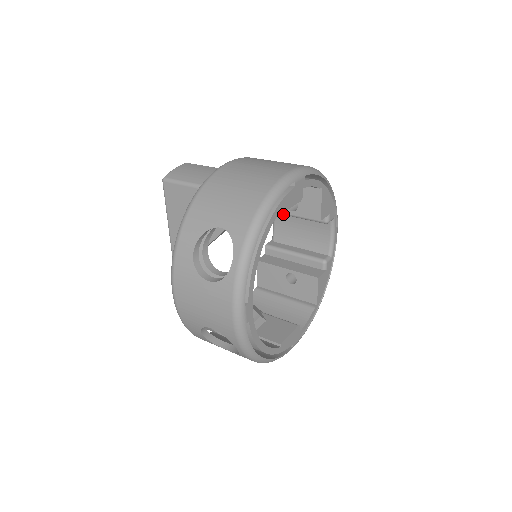
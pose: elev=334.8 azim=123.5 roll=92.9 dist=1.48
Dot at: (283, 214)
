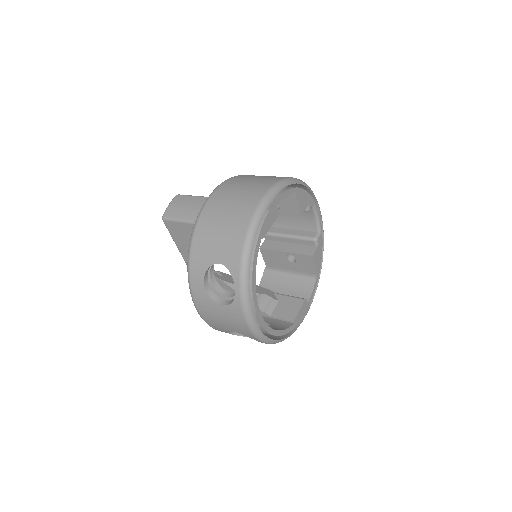
Dot at: occluded
